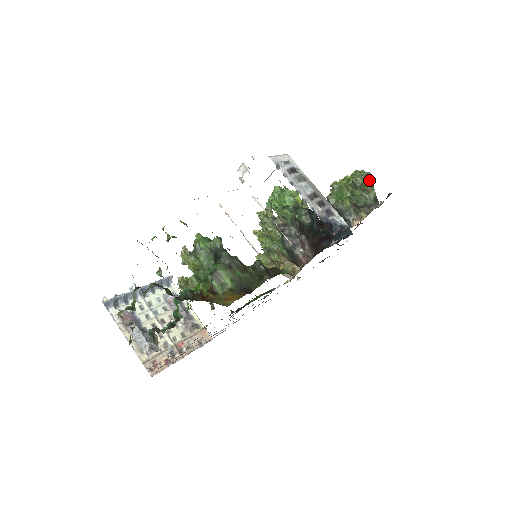
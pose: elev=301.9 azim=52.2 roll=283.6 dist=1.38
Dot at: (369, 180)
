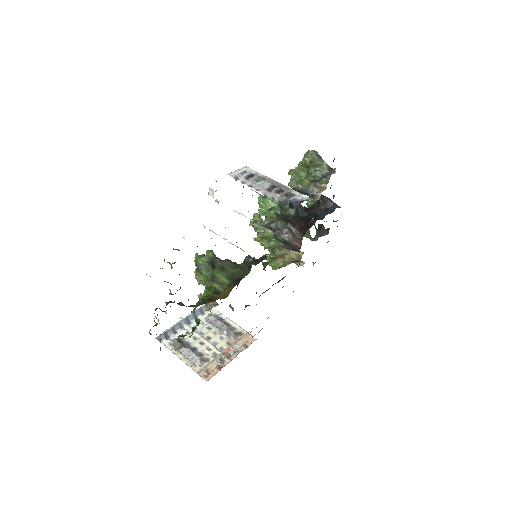
Dot at: (314, 156)
